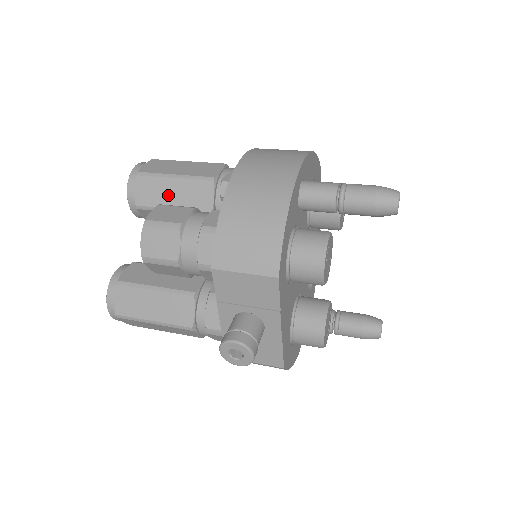
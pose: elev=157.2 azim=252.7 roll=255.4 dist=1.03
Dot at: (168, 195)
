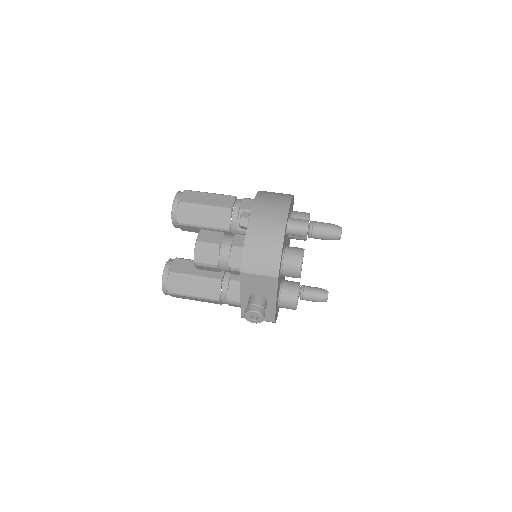
Dot at: (200, 217)
